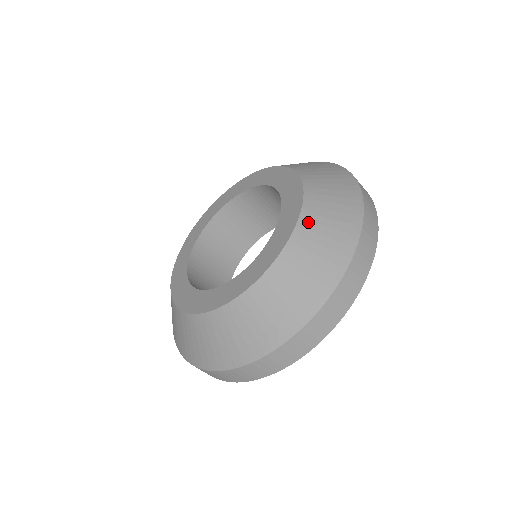
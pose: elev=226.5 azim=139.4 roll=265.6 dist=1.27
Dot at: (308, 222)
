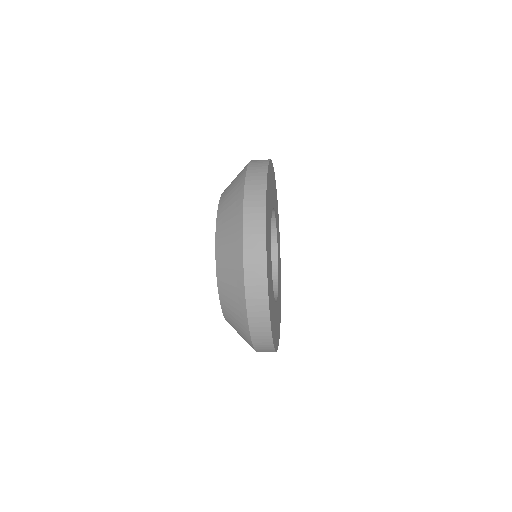
Dot at: (220, 275)
